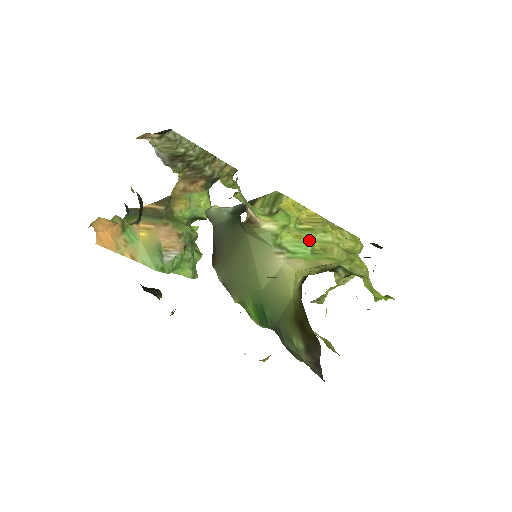
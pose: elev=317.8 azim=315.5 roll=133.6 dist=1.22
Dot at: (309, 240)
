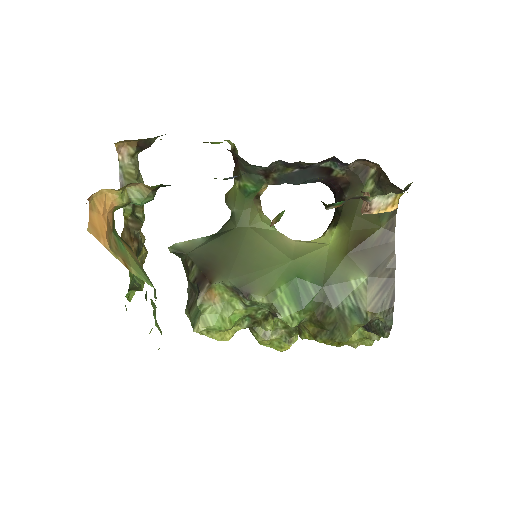
Dot at: occluded
